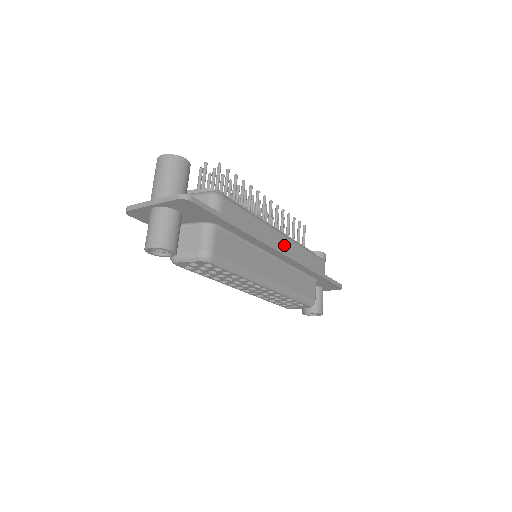
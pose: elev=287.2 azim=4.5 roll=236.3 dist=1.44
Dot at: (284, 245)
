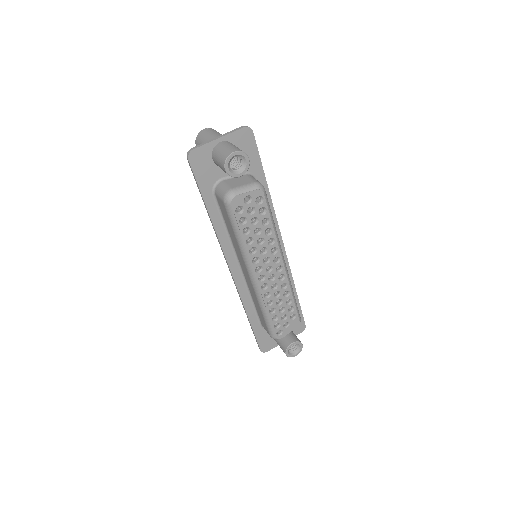
Dot at: occluded
